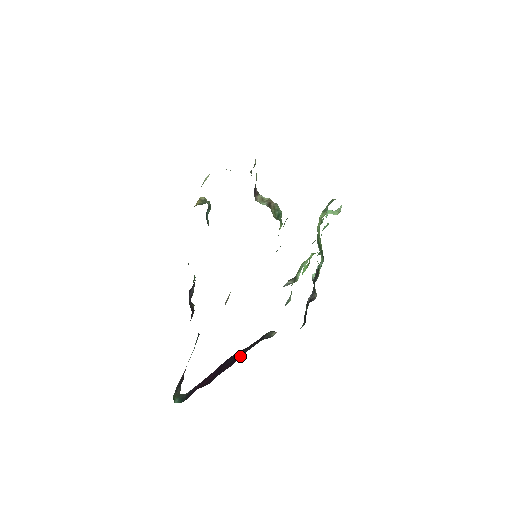
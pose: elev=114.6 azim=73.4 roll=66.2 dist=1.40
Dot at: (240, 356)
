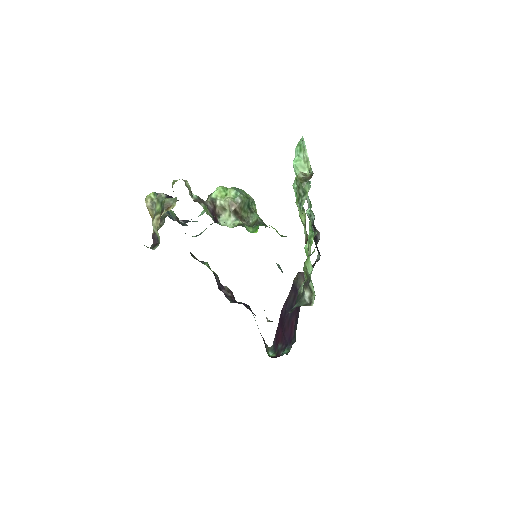
Dot at: (294, 324)
